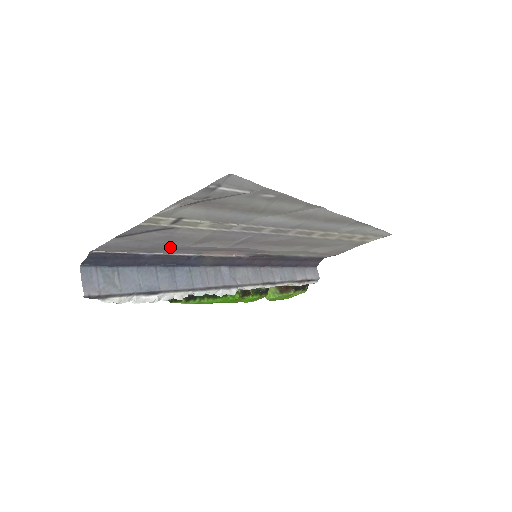
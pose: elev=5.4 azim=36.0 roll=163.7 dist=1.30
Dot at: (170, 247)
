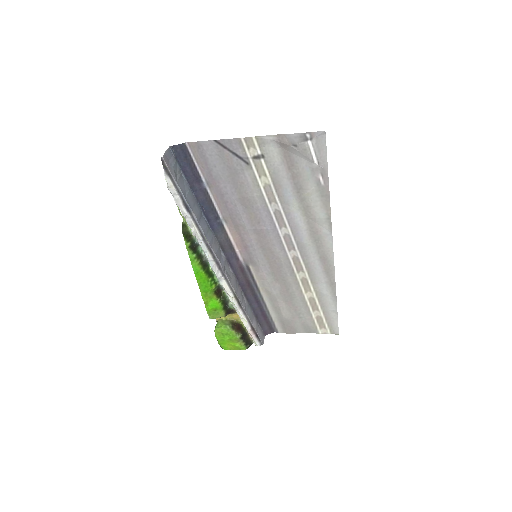
Dot at: (223, 189)
